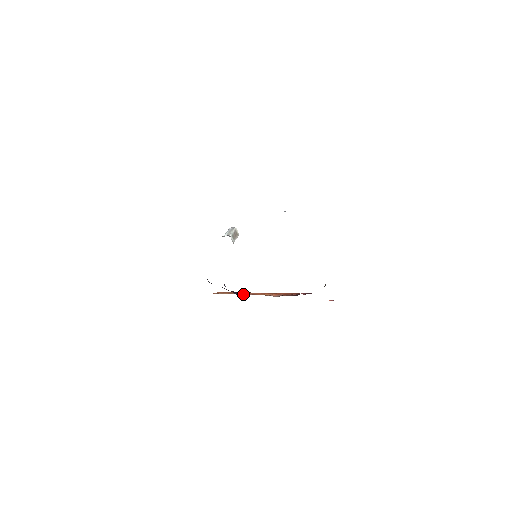
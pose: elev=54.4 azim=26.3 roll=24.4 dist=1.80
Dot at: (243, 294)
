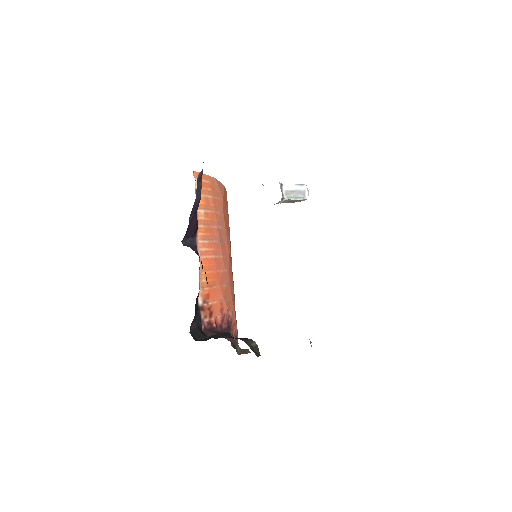
Dot at: (199, 235)
